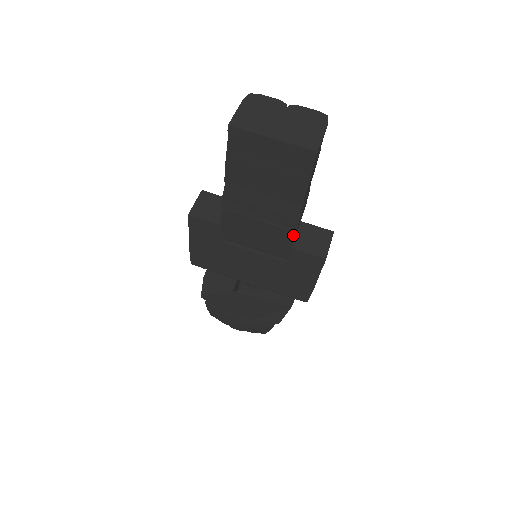
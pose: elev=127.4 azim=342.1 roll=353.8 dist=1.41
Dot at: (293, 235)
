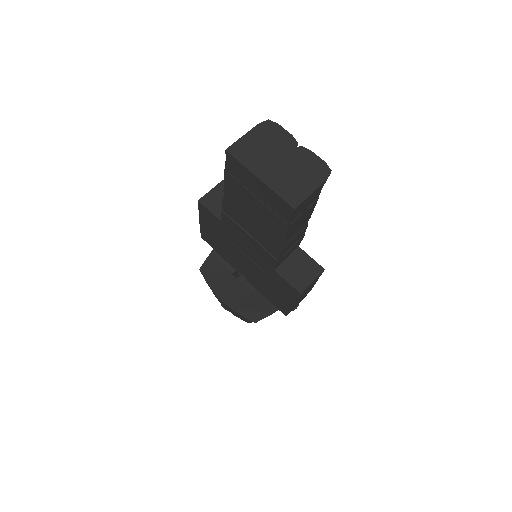
Dot at: (275, 261)
